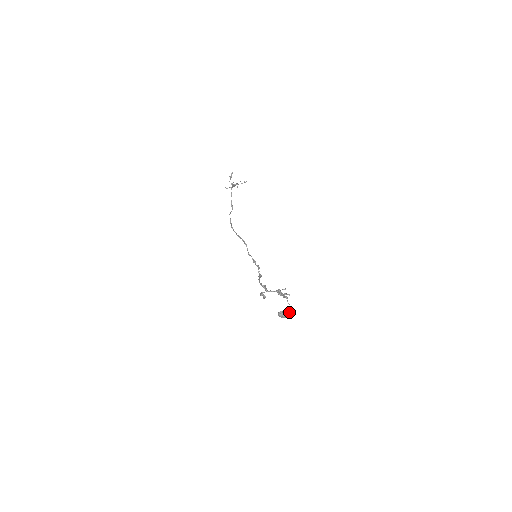
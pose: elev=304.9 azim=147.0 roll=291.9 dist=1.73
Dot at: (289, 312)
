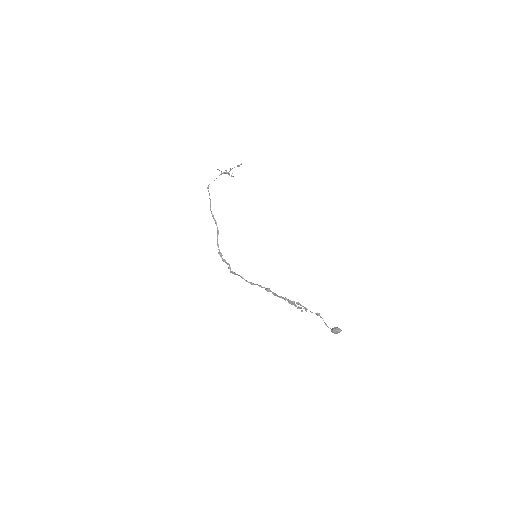
Dot at: occluded
